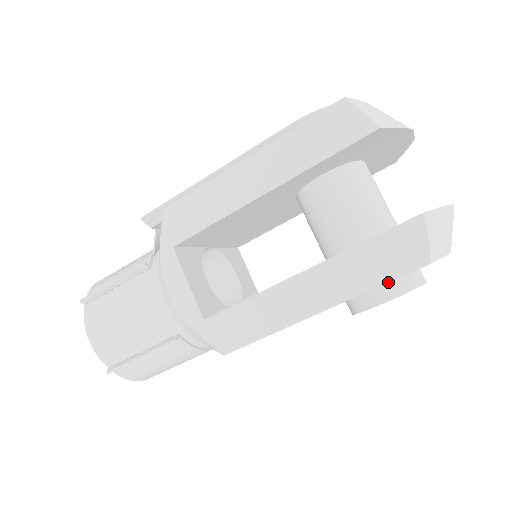
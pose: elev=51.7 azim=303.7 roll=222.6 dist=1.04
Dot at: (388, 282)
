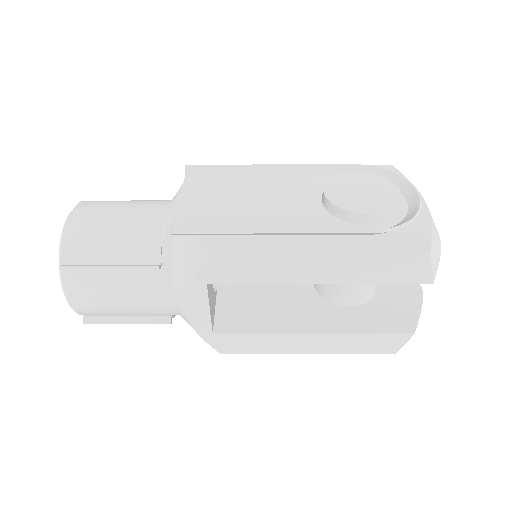
Dot at: occluded
